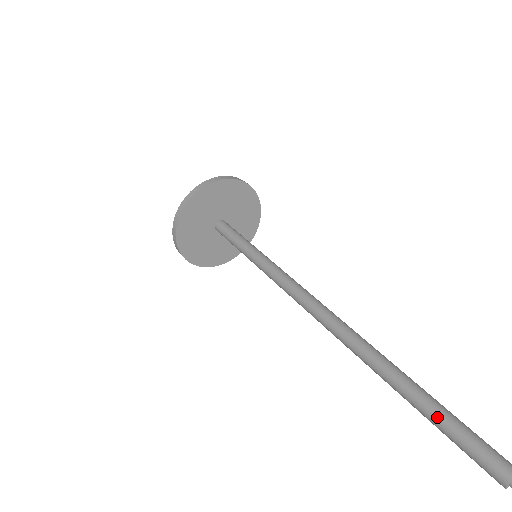
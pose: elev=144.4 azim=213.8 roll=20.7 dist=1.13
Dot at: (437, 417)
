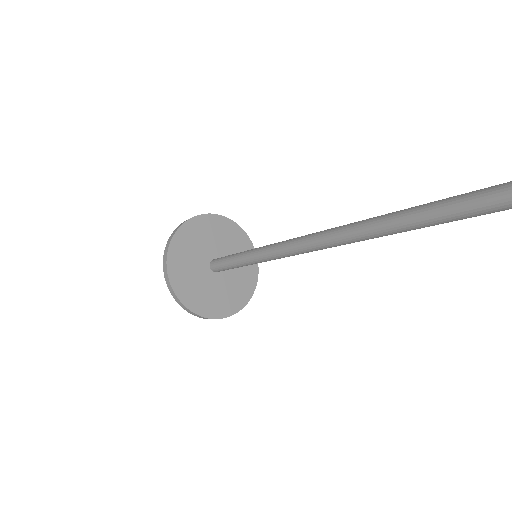
Dot at: (511, 181)
